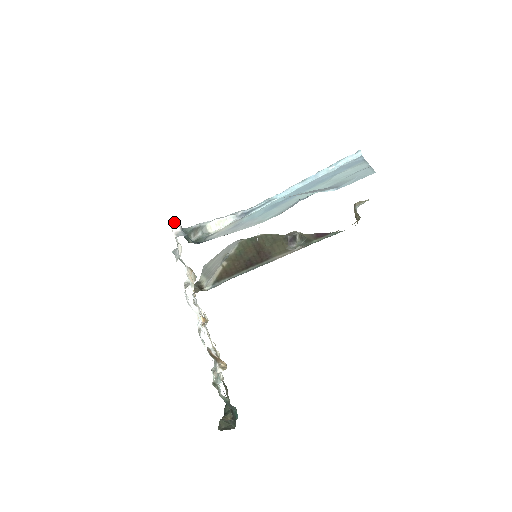
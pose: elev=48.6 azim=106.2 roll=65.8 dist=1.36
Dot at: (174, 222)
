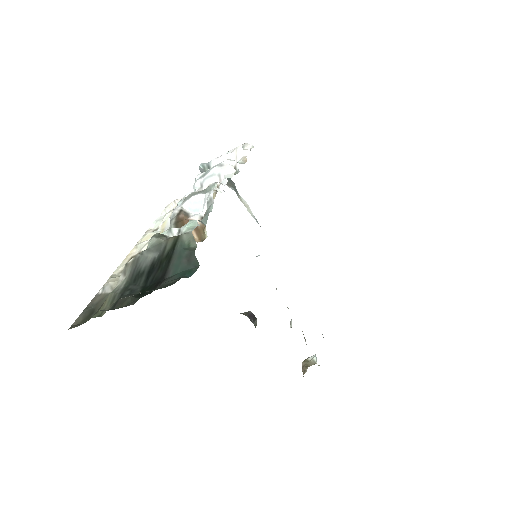
Dot at: occluded
